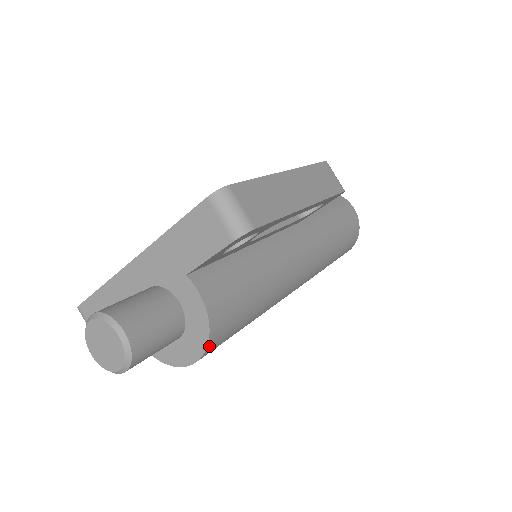
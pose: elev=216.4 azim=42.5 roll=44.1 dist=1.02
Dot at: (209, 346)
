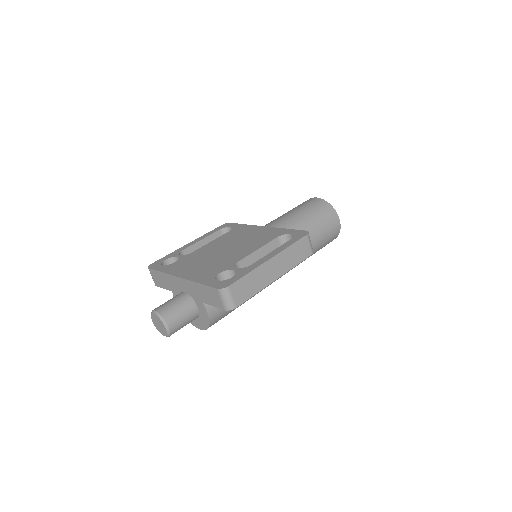
Dot at: occluded
